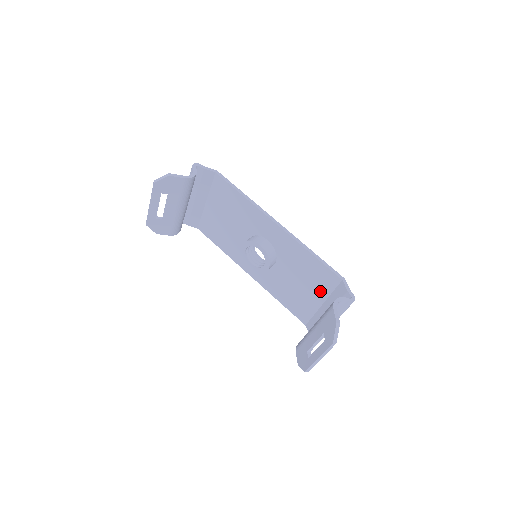
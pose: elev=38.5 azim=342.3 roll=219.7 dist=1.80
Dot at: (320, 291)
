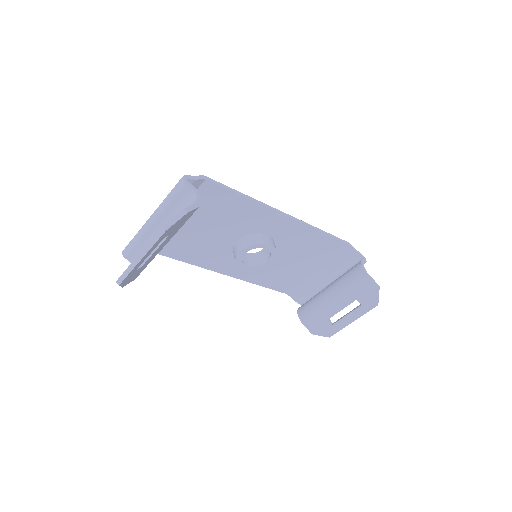
Dot at: (318, 261)
